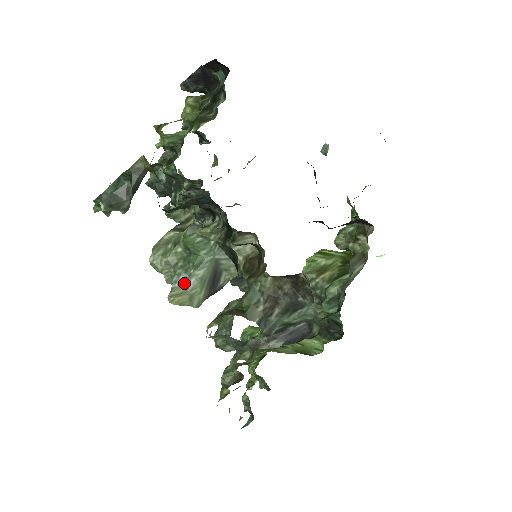
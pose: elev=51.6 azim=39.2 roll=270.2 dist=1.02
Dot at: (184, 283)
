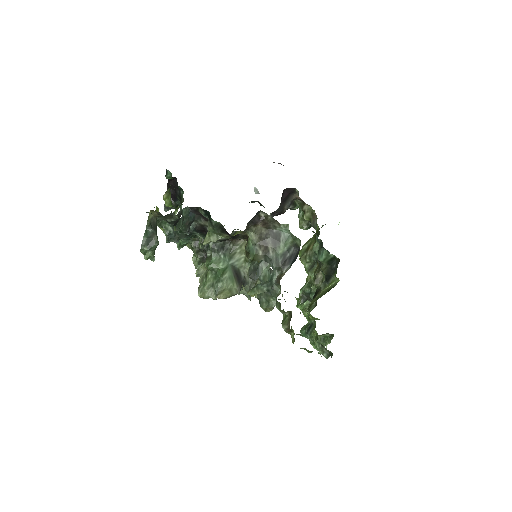
Dot at: (222, 287)
